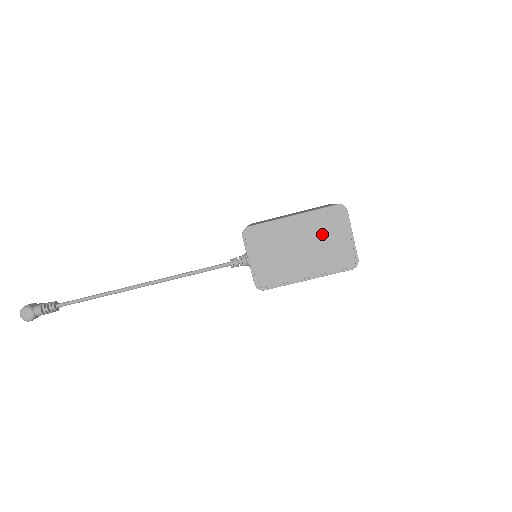
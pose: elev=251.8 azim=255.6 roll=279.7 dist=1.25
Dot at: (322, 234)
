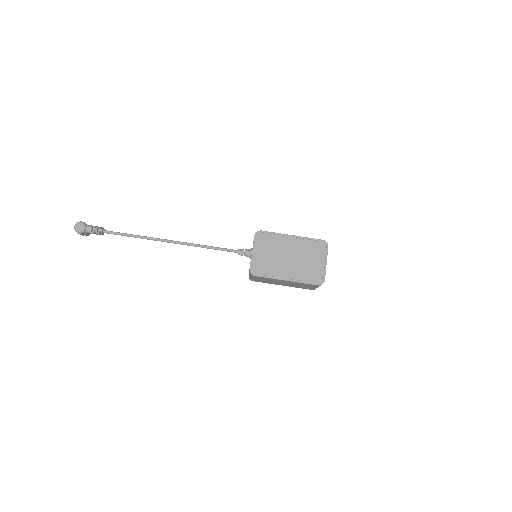
Dot at: (307, 254)
